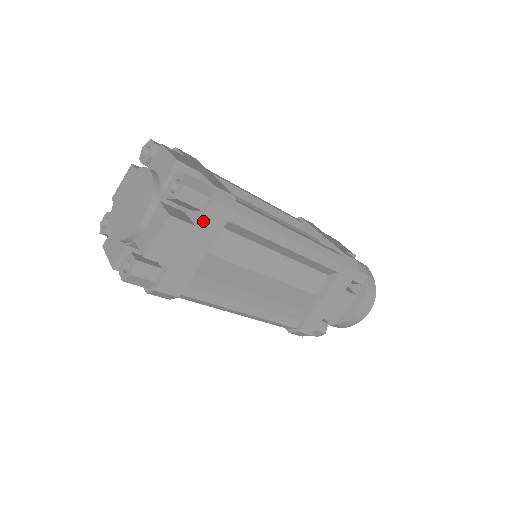
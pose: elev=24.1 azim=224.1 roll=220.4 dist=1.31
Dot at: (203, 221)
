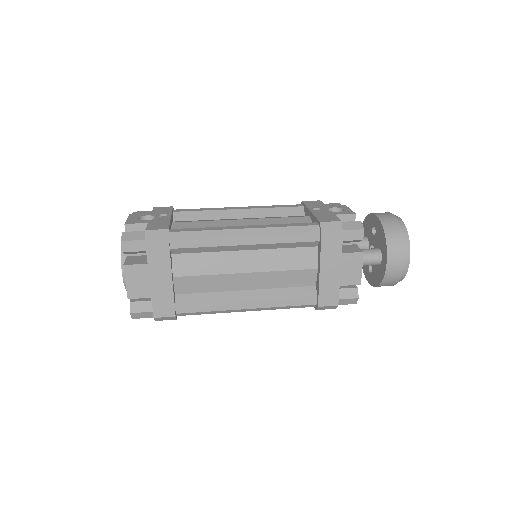
Dot at: occluded
